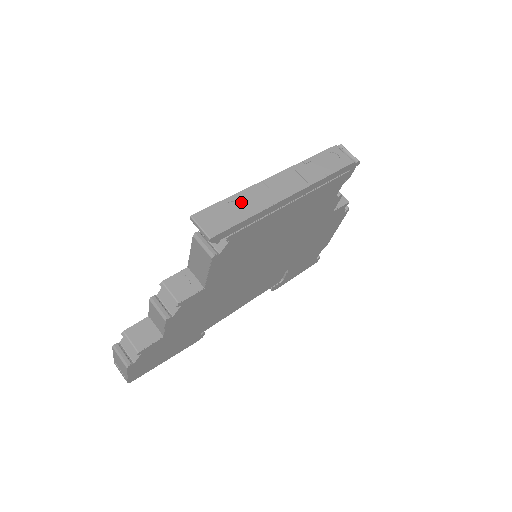
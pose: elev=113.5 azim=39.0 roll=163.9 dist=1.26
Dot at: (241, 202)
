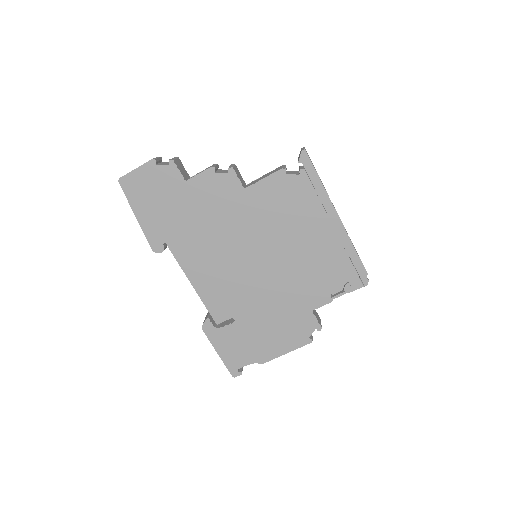
Dot at: (321, 181)
